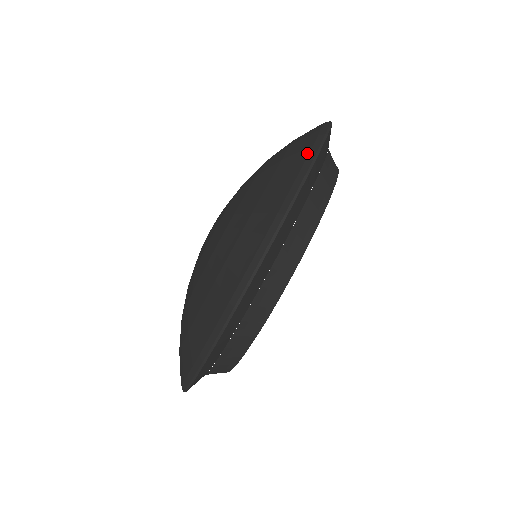
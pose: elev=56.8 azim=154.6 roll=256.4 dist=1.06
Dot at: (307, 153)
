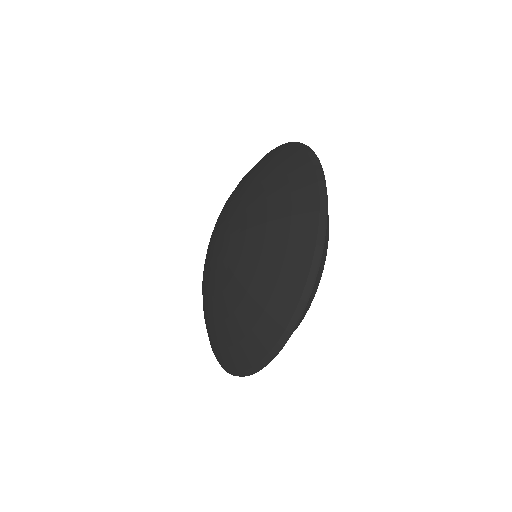
Dot at: (303, 151)
